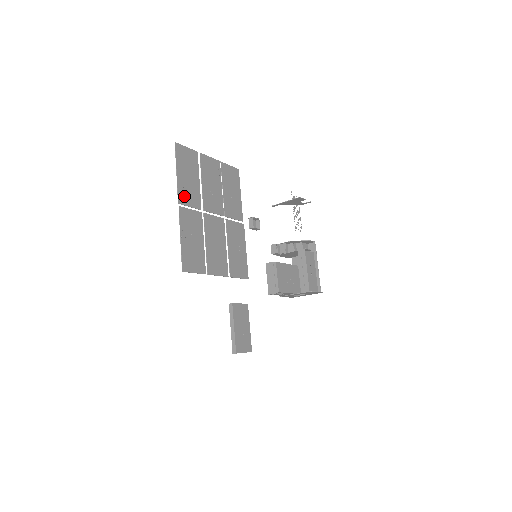
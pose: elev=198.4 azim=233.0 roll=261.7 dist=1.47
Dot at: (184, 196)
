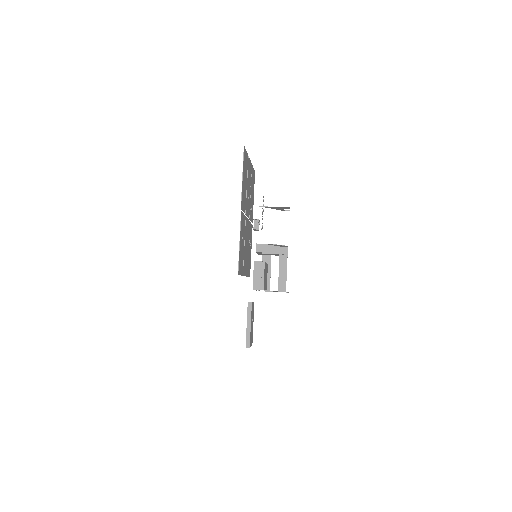
Dot at: (243, 200)
